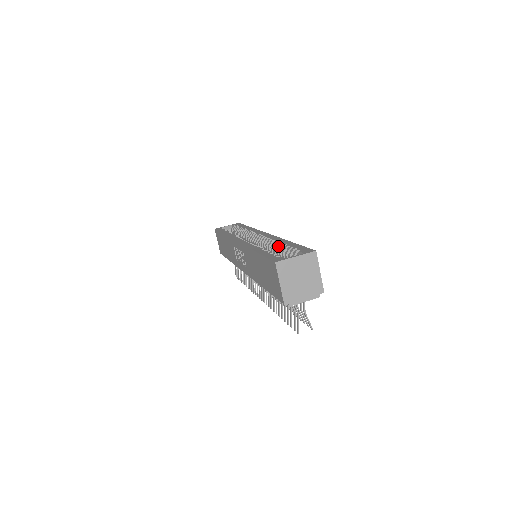
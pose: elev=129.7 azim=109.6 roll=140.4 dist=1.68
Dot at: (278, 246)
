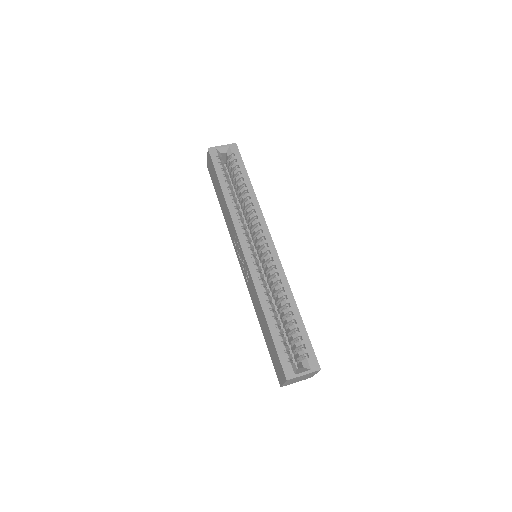
Dot at: (287, 311)
